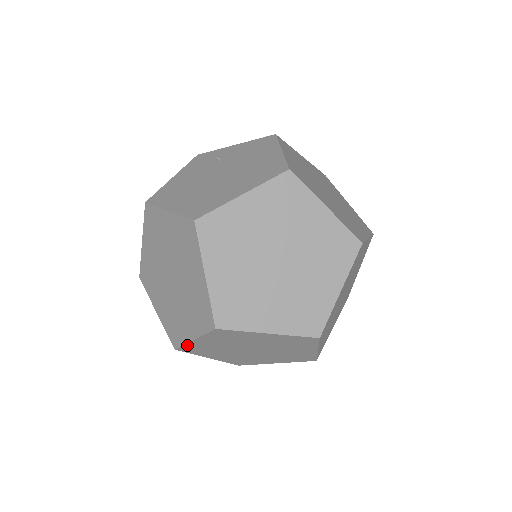
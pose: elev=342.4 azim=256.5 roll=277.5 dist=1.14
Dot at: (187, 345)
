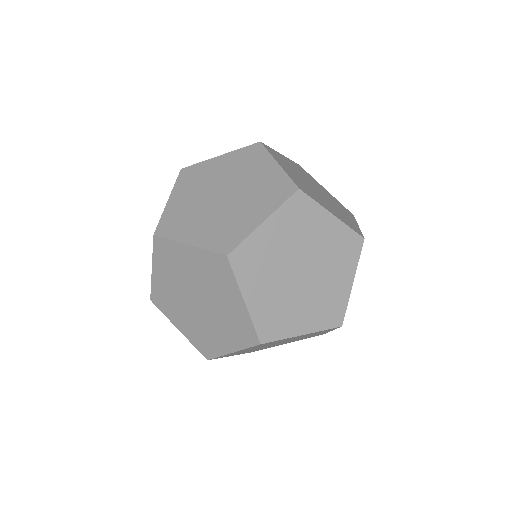
Dot at: (153, 286)
